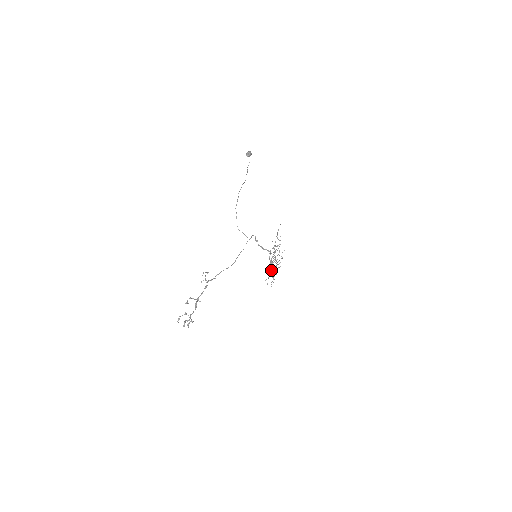
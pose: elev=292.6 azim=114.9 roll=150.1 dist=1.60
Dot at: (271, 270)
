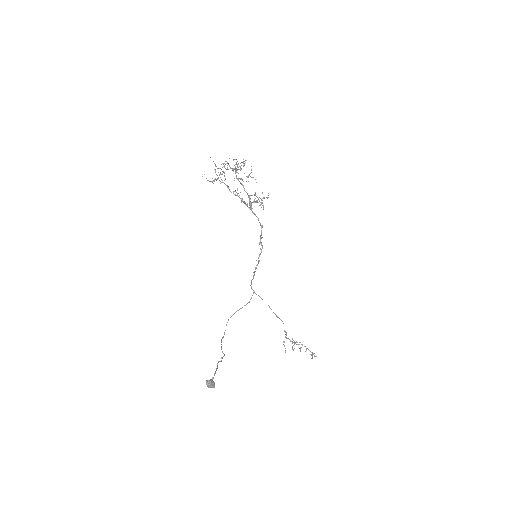
Dot at: occluded
